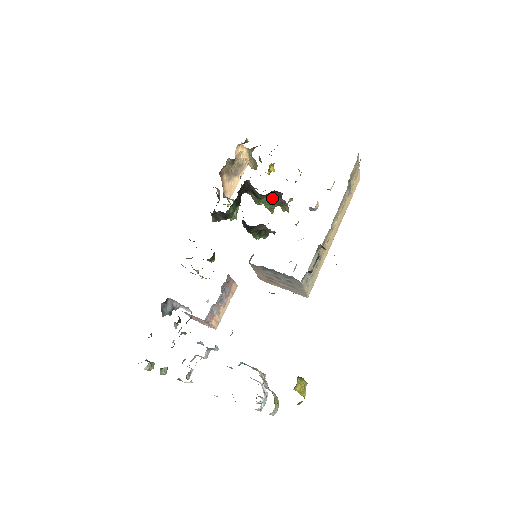
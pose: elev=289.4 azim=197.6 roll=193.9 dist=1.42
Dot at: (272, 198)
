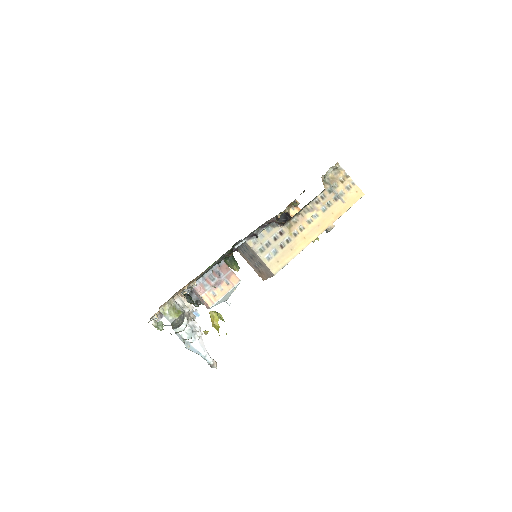
Dot at: occluded
